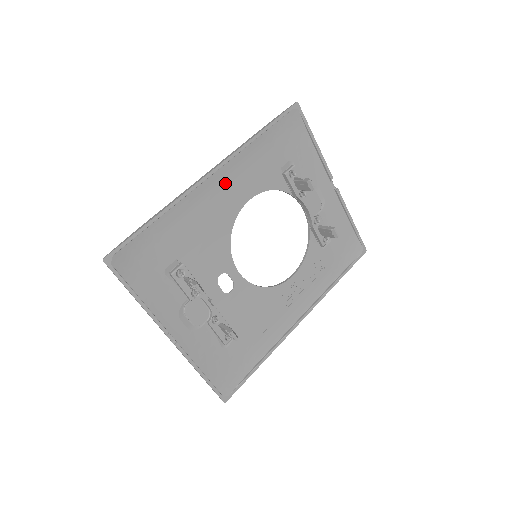
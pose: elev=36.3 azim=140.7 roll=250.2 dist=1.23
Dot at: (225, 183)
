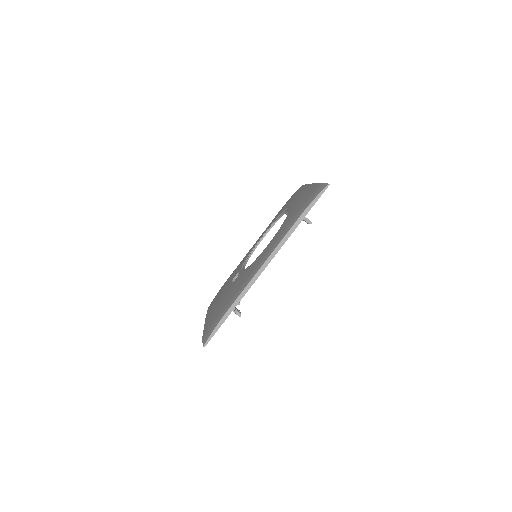
Dot at: occluded
